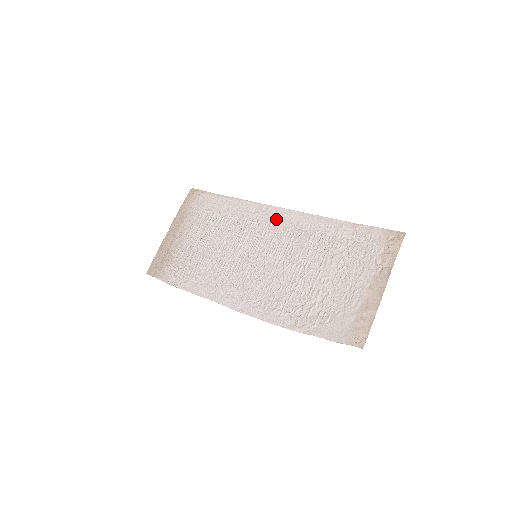
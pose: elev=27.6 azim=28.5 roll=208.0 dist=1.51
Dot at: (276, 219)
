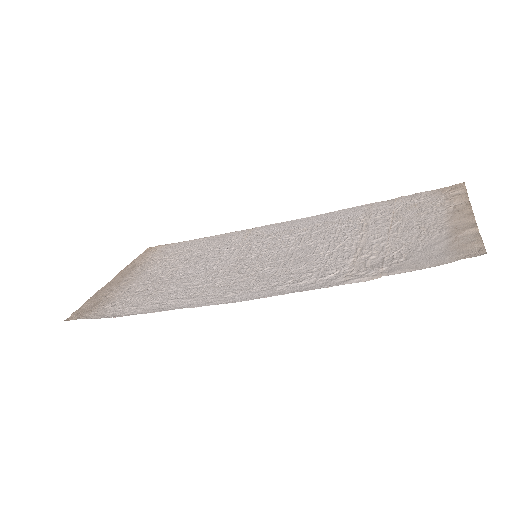
Dot at: (277, 229)
